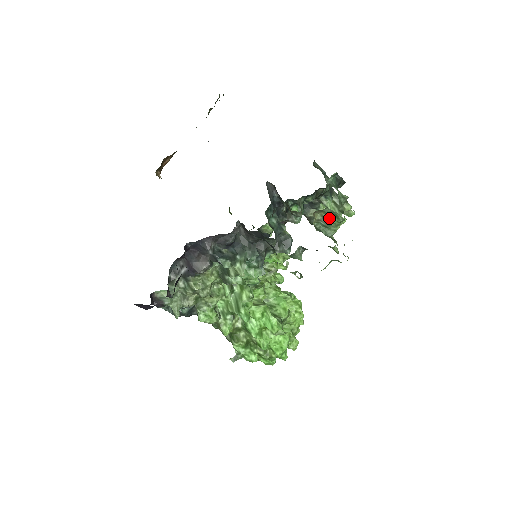
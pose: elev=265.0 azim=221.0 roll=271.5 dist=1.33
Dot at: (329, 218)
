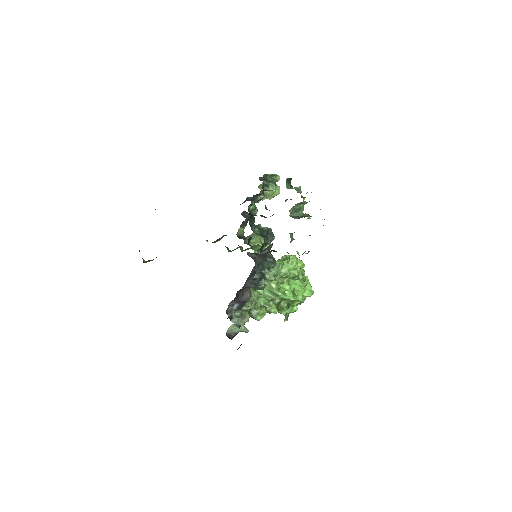
Dot at: (298, 207)
